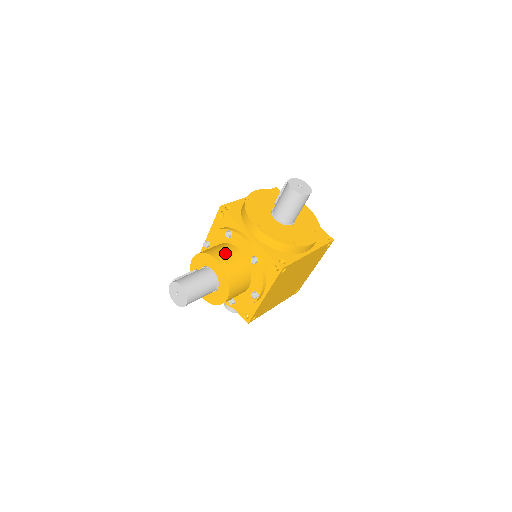
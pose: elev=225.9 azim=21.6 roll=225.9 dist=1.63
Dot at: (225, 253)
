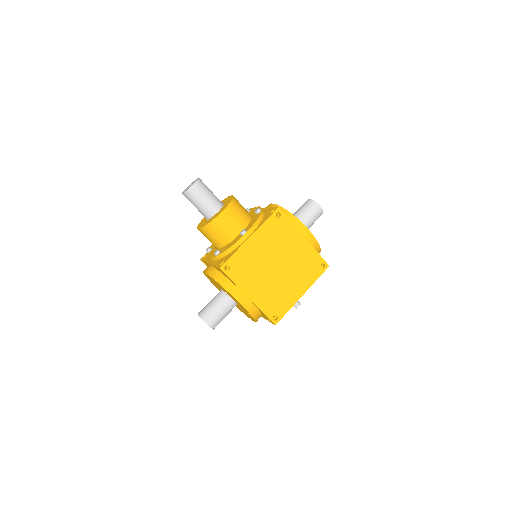
Dot at: occluded
